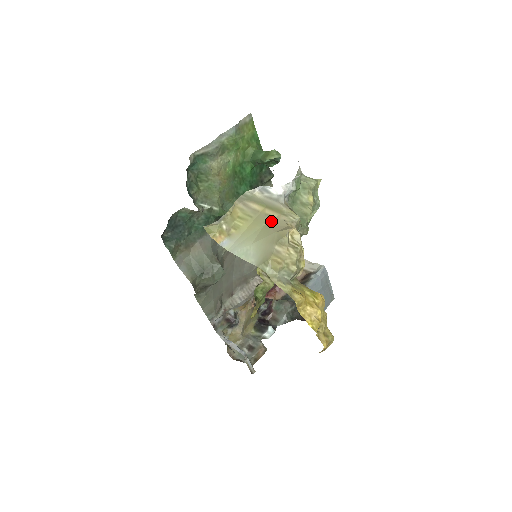
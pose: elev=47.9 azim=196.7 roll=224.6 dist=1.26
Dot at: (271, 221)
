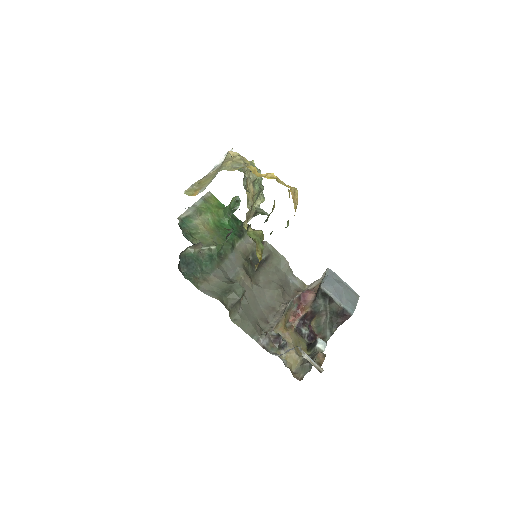
Dot at: occluded
